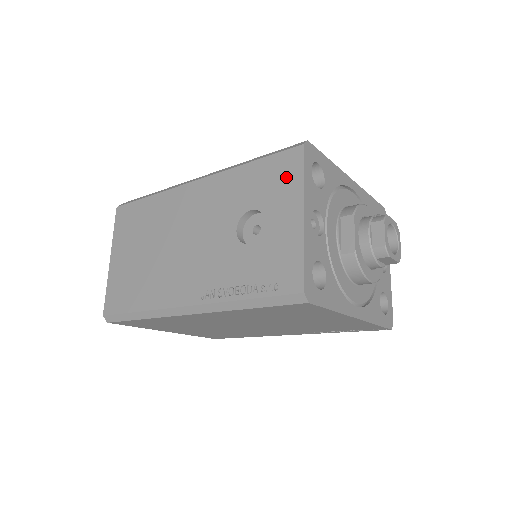
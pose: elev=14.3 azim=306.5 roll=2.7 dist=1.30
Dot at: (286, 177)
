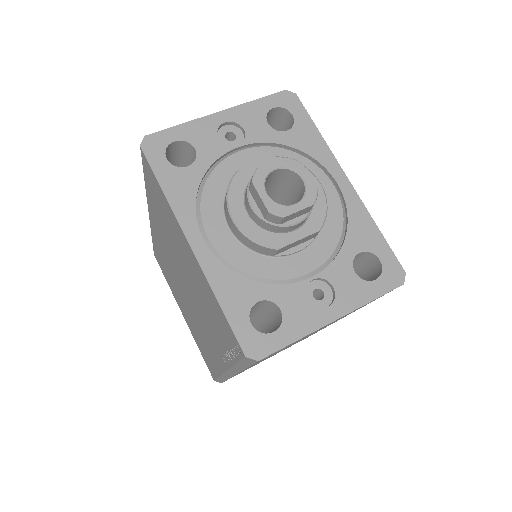
Dot at: occluded
